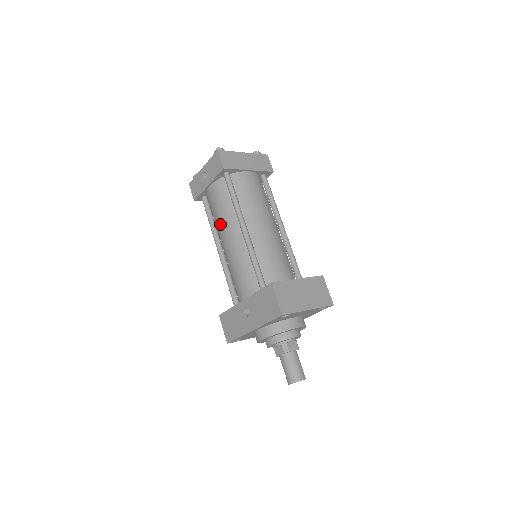
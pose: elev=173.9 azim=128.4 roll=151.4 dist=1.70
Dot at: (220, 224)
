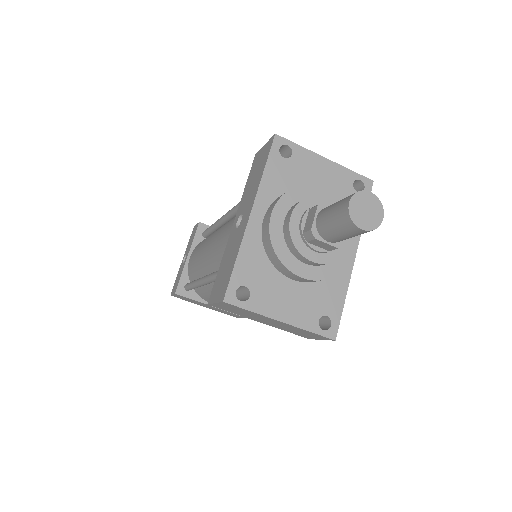
Dot at: (201, 252)
